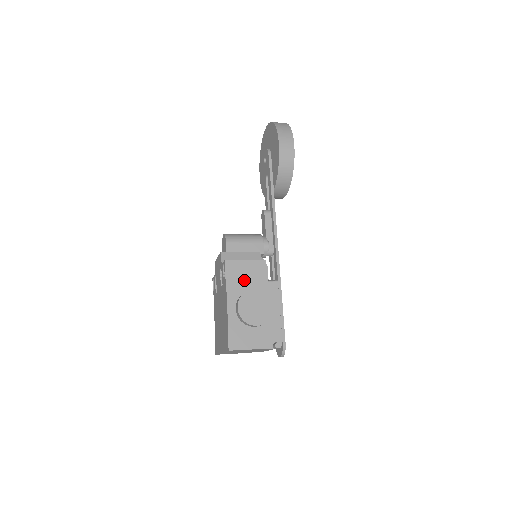
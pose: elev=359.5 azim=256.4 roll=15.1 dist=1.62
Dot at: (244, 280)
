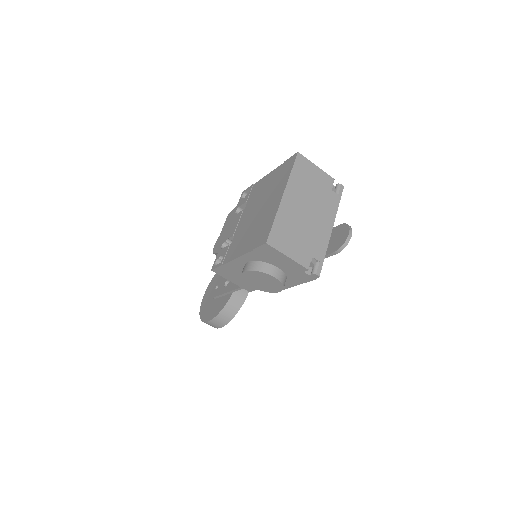
Dot at: occluded
